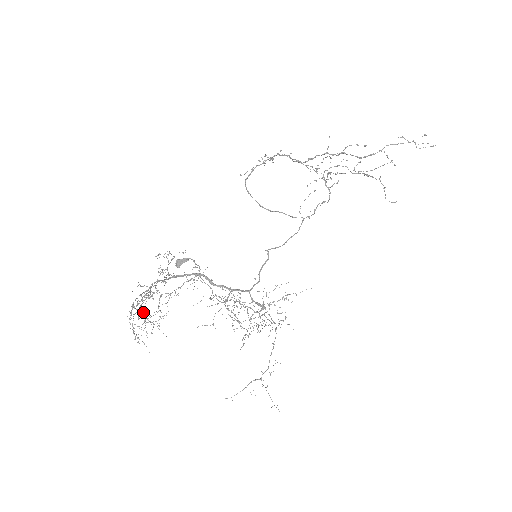
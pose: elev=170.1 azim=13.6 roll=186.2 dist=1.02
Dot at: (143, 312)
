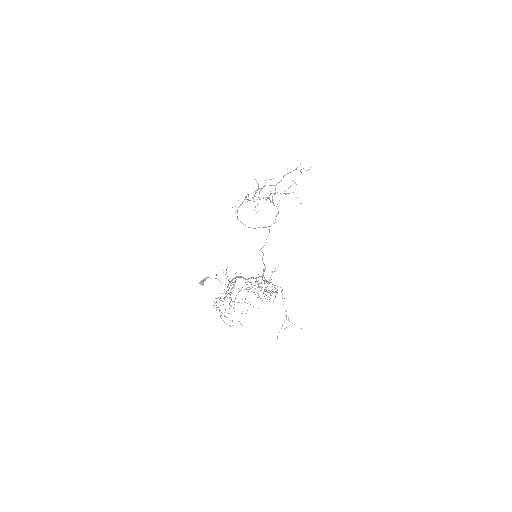
Dot at: (238, 302)
